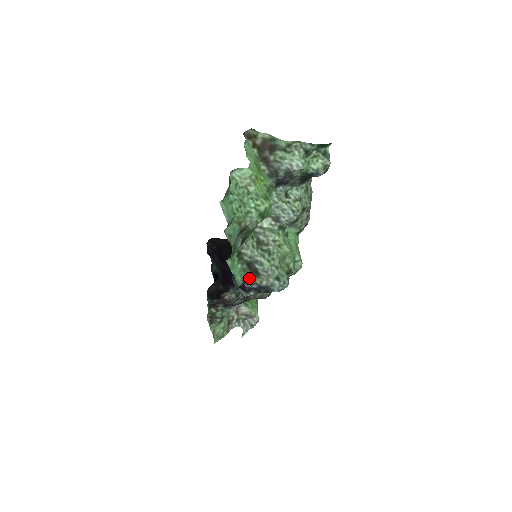
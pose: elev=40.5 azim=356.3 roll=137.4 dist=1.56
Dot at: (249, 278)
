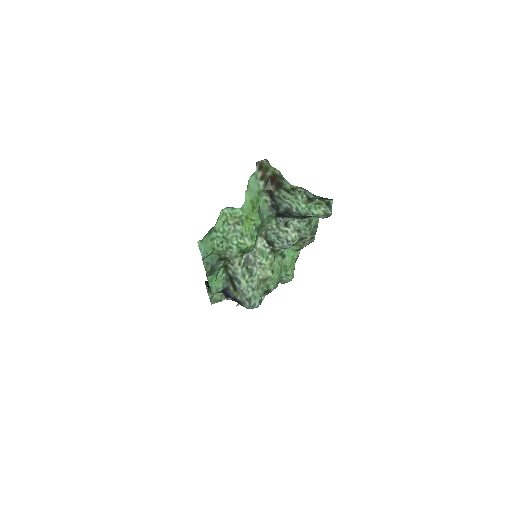
Dot at: (229, 288)
